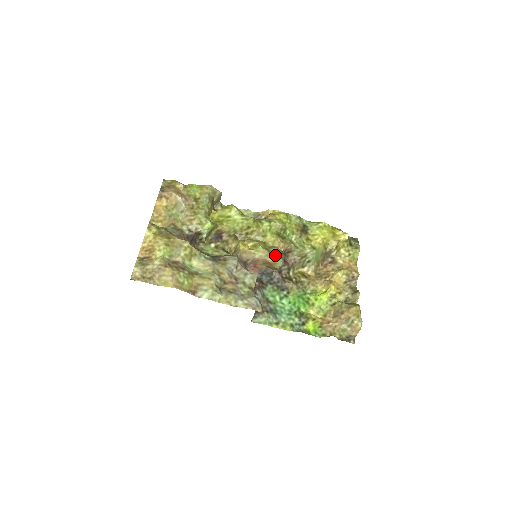
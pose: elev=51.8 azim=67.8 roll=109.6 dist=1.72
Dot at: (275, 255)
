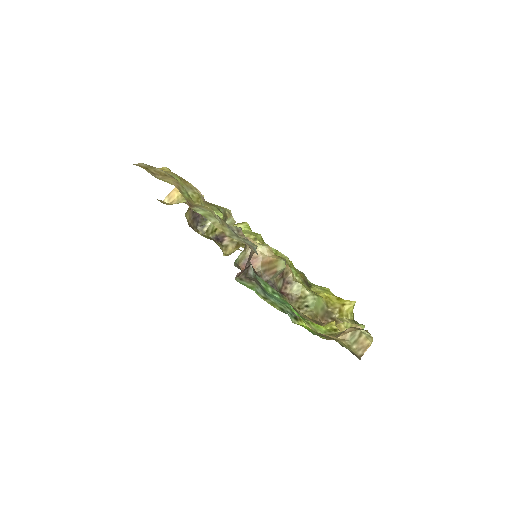
Dot at: (279, 256)
